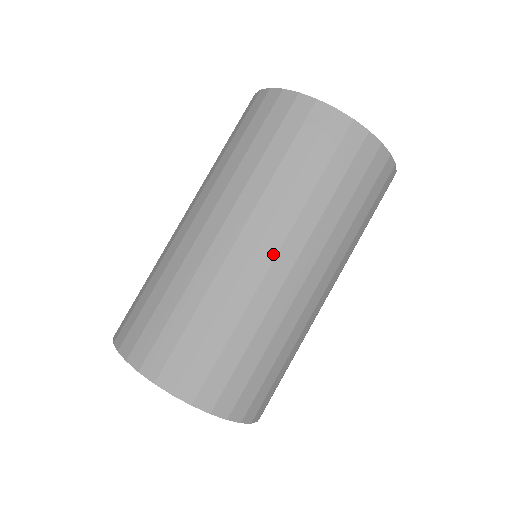
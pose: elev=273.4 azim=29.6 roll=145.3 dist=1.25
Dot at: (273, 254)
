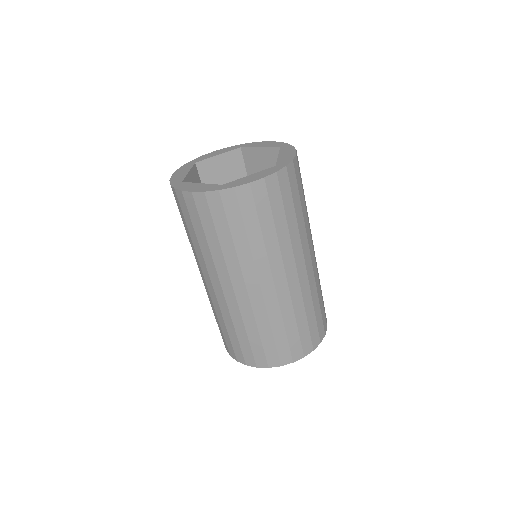
Dot at: (231, 288)
